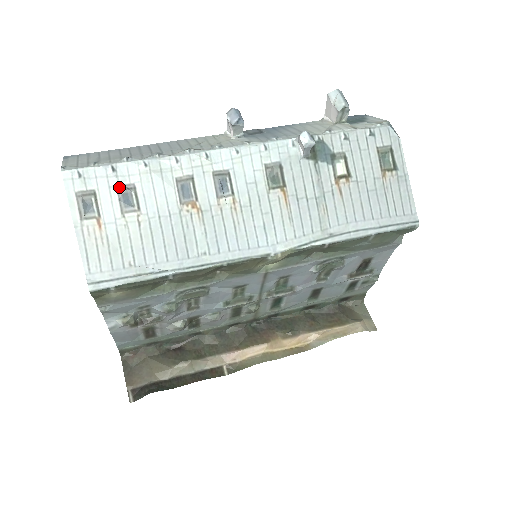
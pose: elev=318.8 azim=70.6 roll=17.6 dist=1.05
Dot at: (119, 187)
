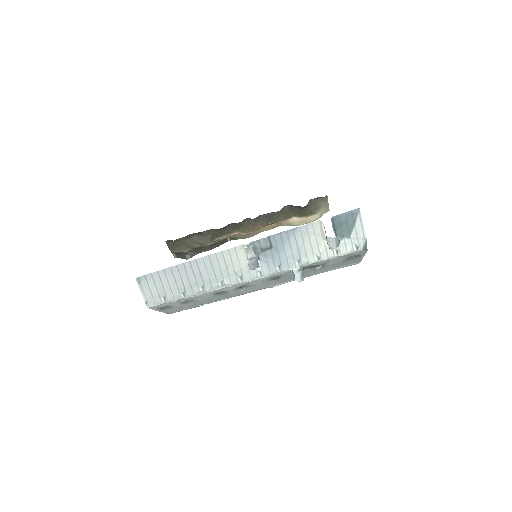
Dot at: (181, 302)
